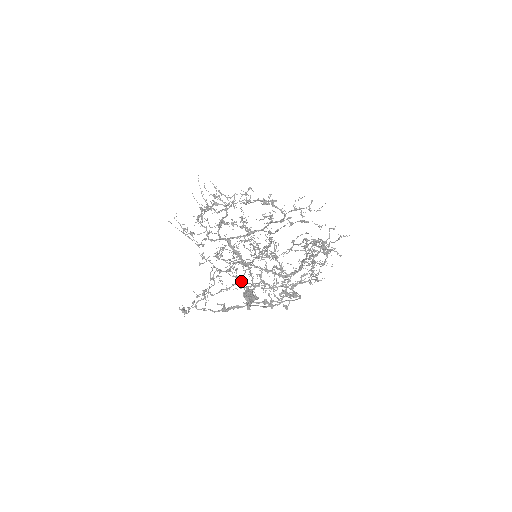
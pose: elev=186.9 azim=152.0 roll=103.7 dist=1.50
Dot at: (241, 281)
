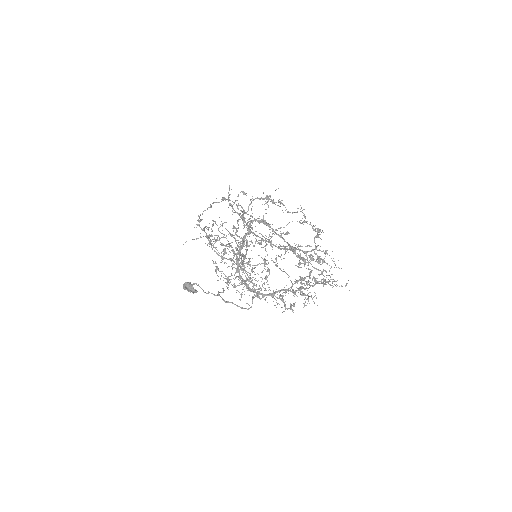
Dot at: (238, 251)
